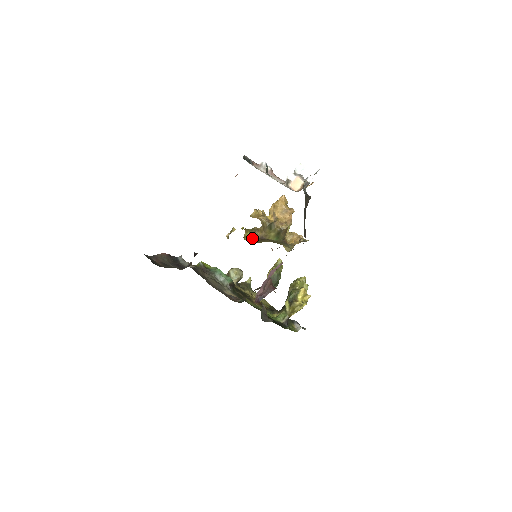
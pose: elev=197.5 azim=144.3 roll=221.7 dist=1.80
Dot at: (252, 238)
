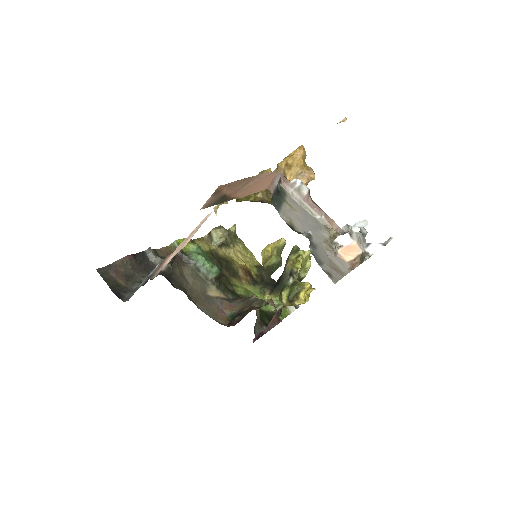
Dot at: (248, 200)
